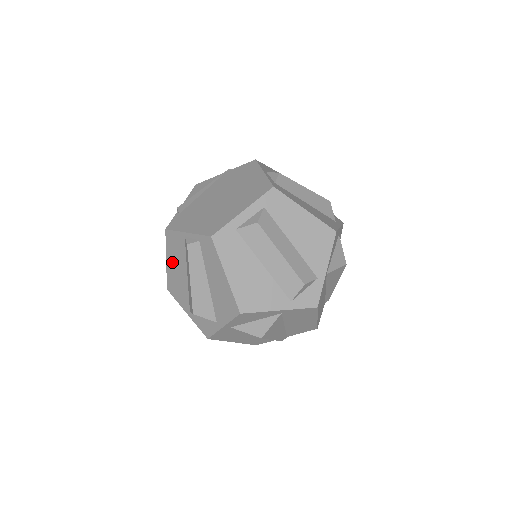
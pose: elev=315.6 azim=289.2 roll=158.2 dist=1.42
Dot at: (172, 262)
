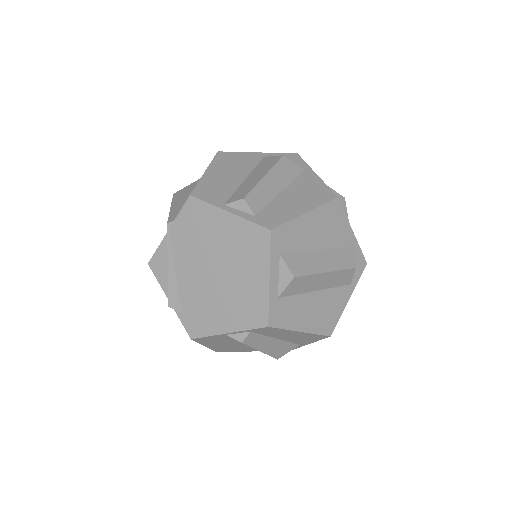
Dot at: (215, 345)
